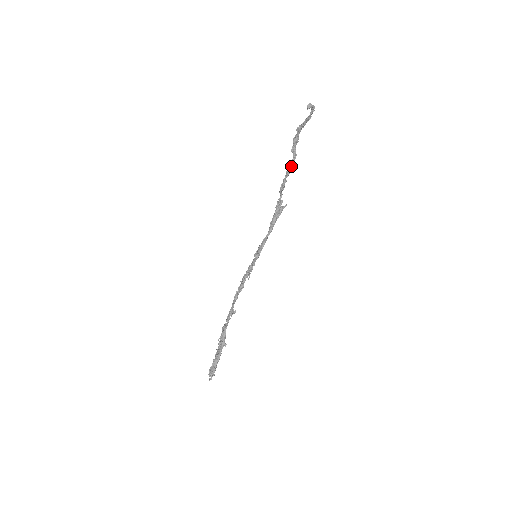
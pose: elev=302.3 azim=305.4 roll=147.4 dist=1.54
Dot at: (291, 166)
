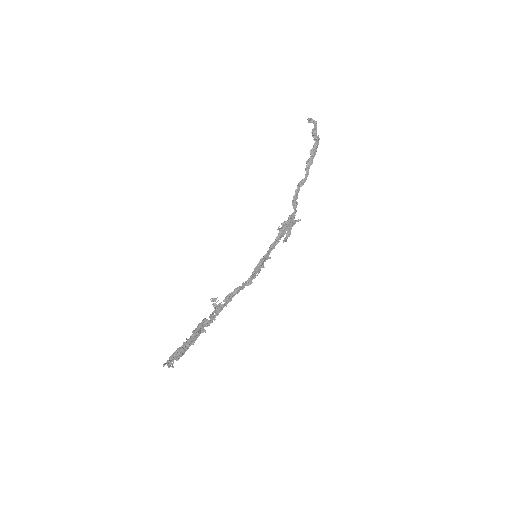
Dot at: (302, 180)
